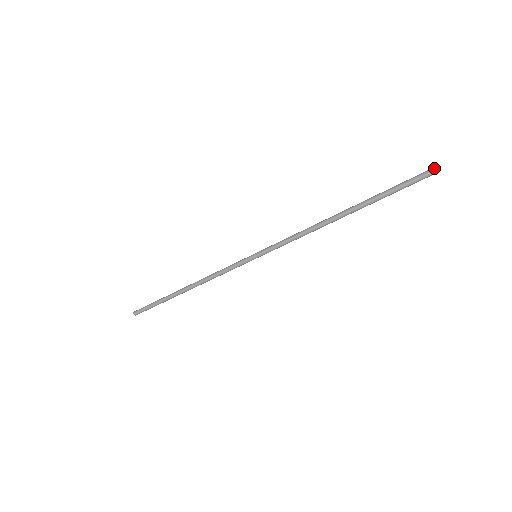
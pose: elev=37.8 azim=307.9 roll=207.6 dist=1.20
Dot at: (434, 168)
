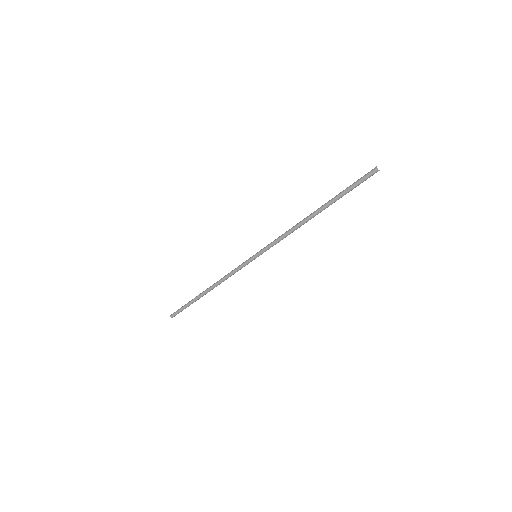
Dot at: (374, 168)
